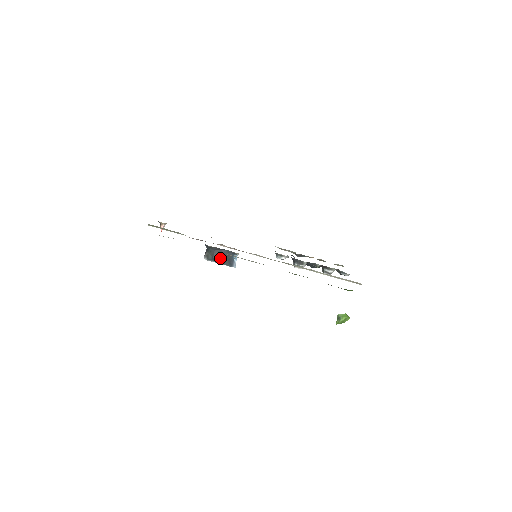
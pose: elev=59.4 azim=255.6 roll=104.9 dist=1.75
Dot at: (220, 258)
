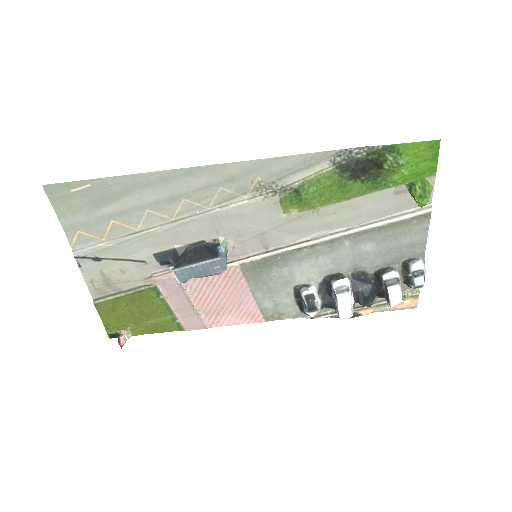
Dot at: (196, 256)
